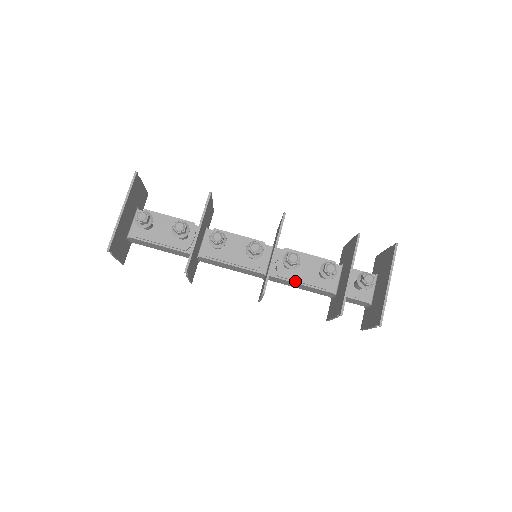
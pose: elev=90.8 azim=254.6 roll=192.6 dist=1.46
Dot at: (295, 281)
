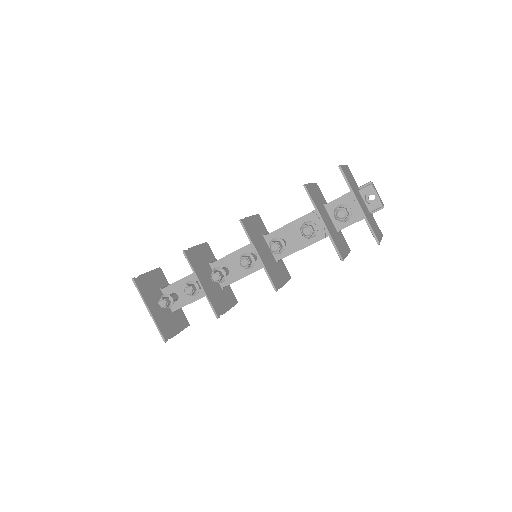
Dot at: occluded
